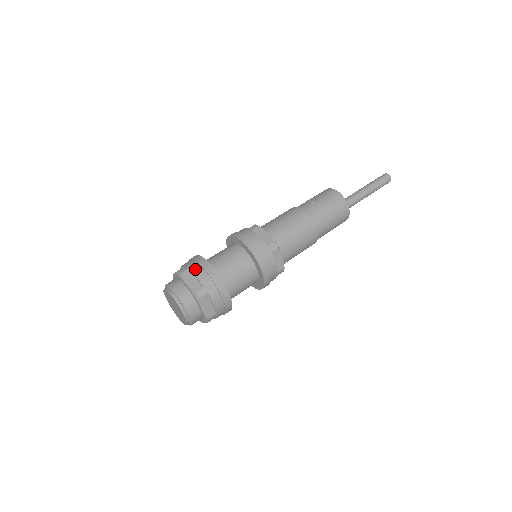
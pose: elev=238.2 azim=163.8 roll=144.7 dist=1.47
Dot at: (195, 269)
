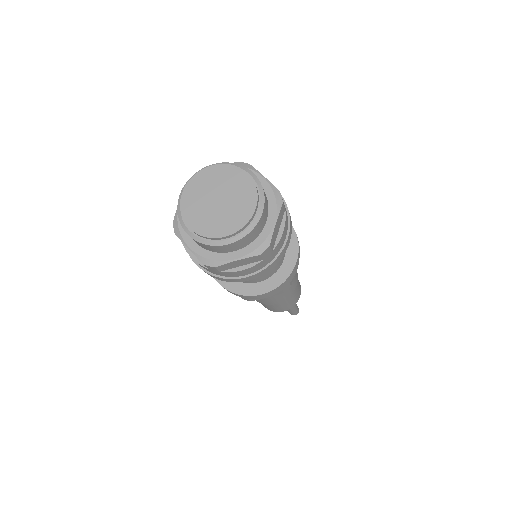
Dot at: occluded
